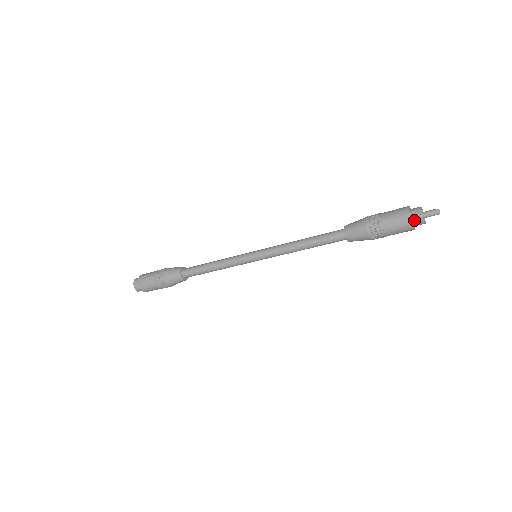
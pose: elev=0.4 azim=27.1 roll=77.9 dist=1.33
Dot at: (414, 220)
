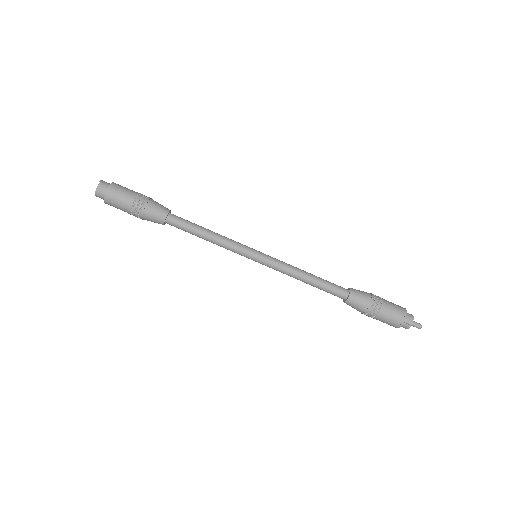
Dot at: (403, 325)
